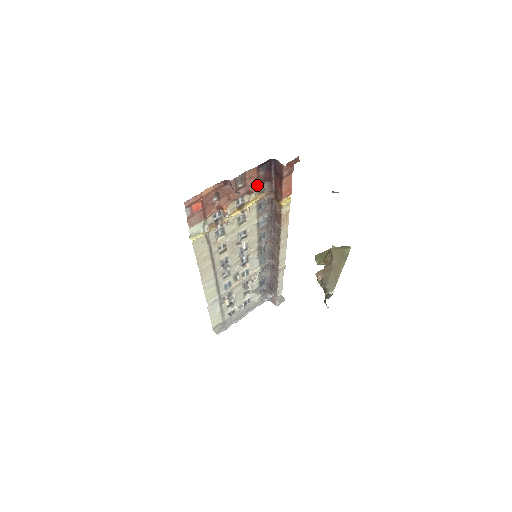
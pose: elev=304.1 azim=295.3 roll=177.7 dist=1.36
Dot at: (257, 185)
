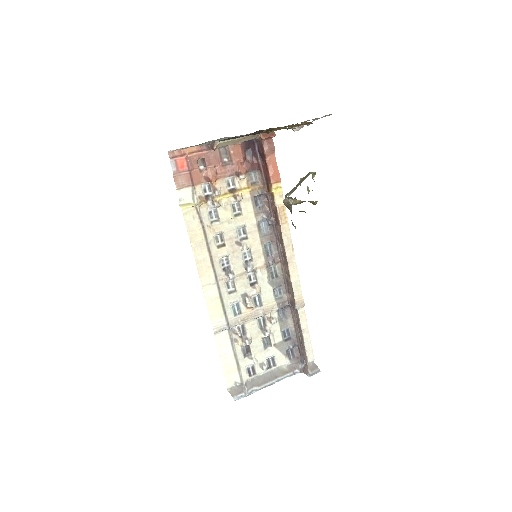
Dot at: (246, 170)
